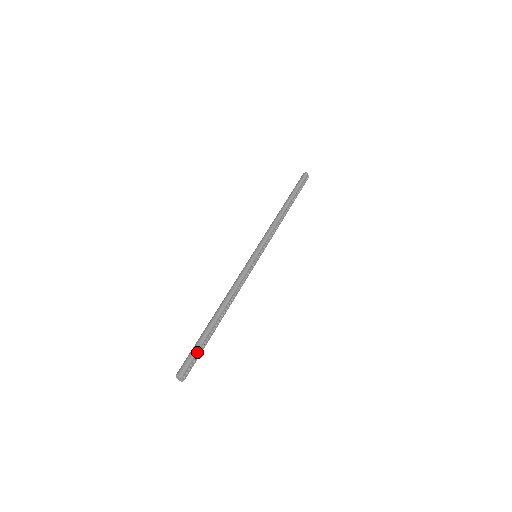
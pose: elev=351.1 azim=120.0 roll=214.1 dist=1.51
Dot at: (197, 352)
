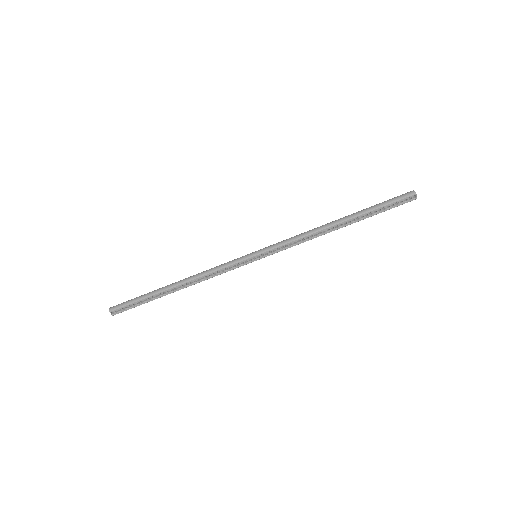
Dot at: (134, 303)
